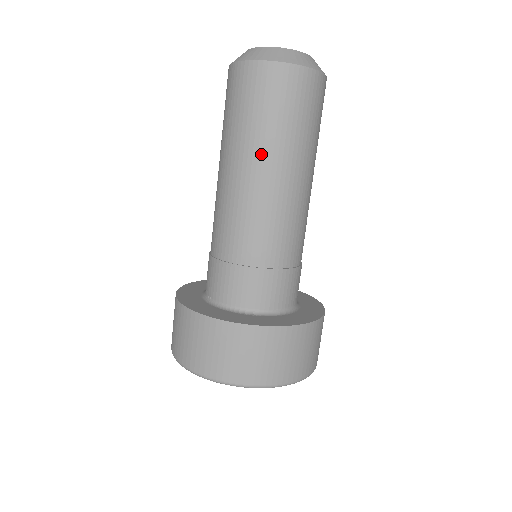
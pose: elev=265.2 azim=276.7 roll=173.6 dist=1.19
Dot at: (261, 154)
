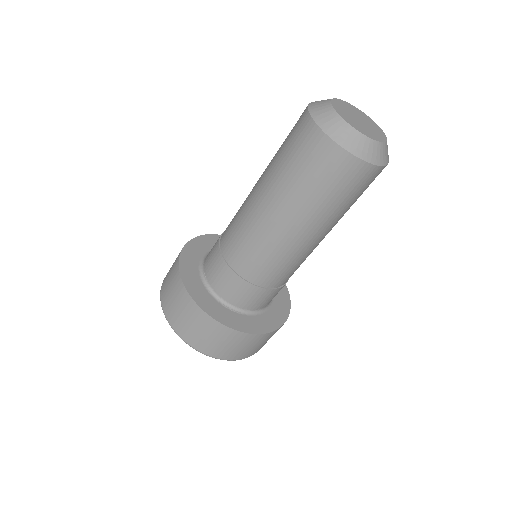
Dot at: (295, 213)
